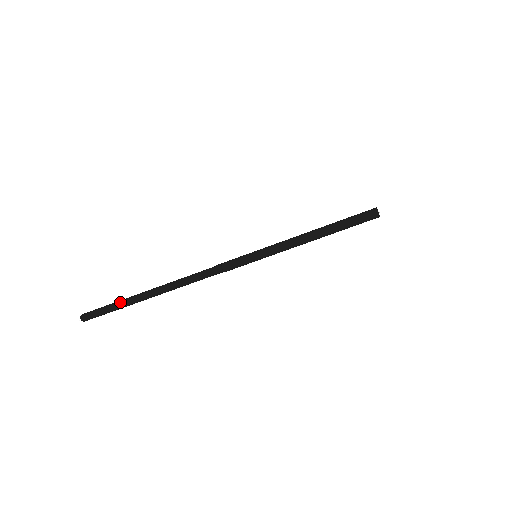
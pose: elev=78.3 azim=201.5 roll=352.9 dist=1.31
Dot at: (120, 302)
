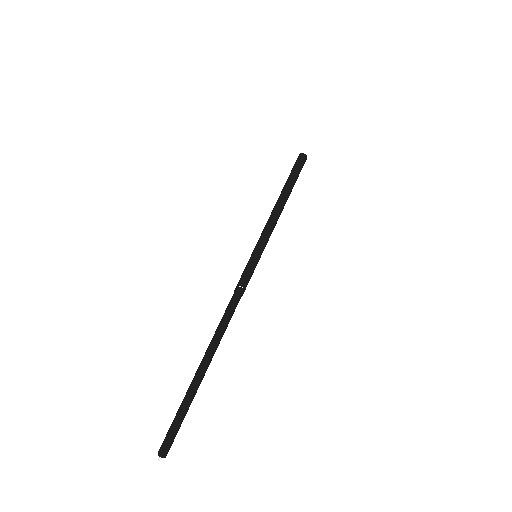
Dot at: (184, 400)
